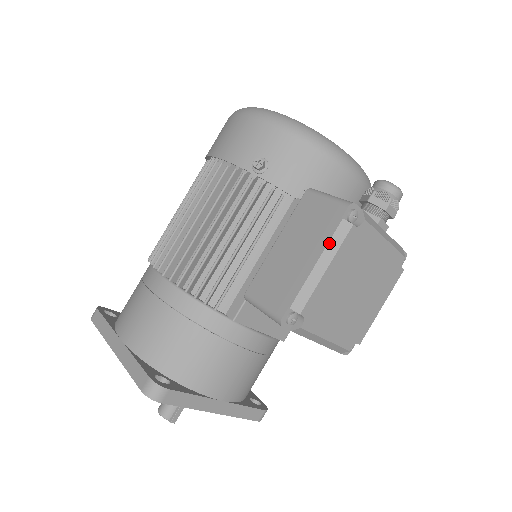
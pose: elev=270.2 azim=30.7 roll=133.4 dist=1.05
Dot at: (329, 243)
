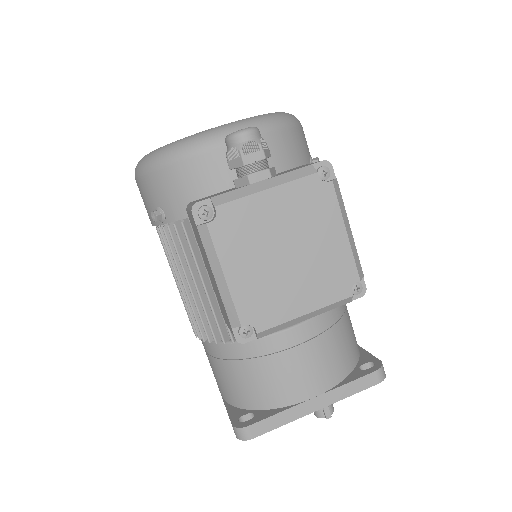
Dot at: (207, 254)
